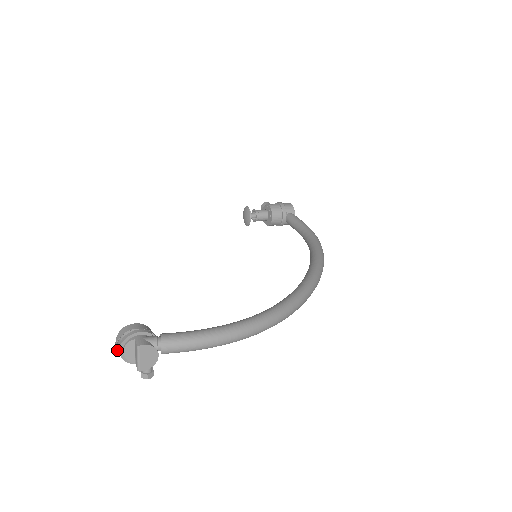
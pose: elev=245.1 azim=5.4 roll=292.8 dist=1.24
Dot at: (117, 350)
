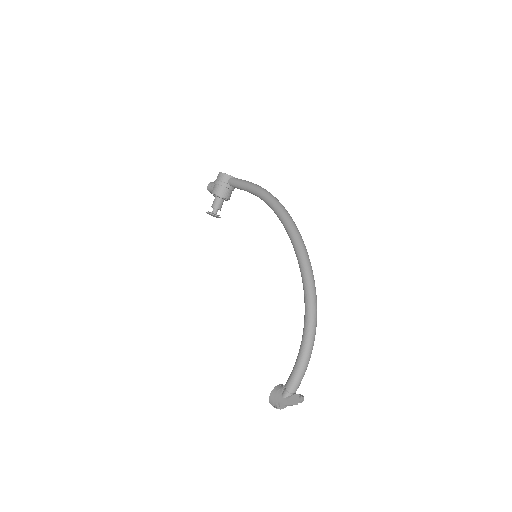
Dot at: occluded
